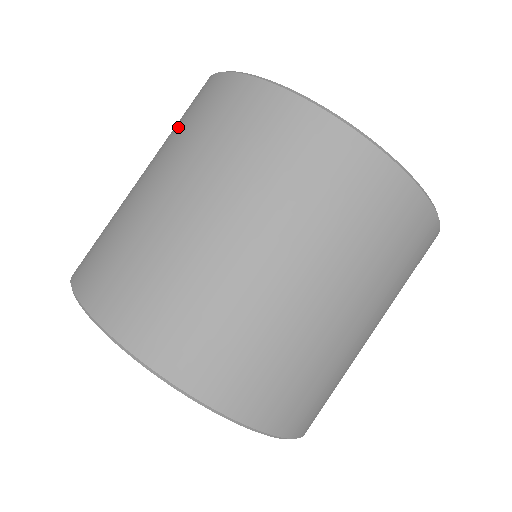
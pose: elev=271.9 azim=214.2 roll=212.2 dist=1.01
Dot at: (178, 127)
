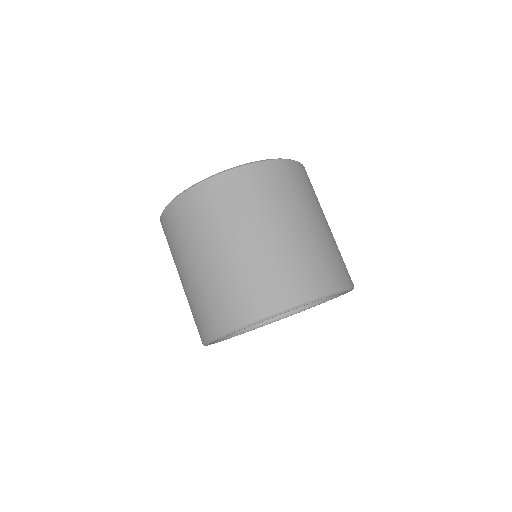
Dot at: (180, 238)
